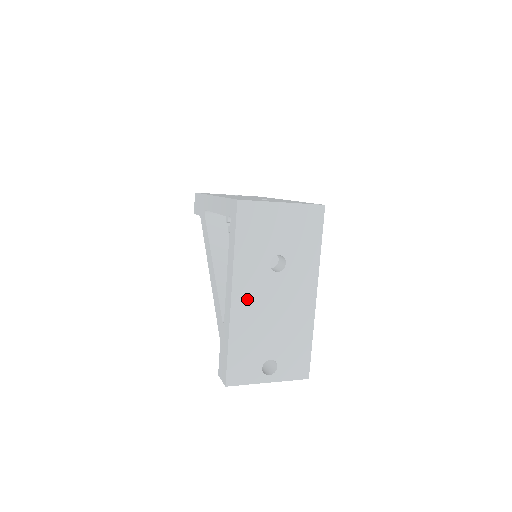
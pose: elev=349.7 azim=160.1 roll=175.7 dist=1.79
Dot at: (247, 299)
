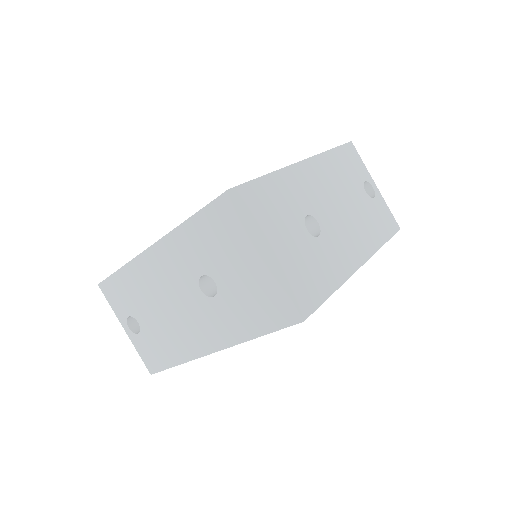
Dot at: (160, 266)
